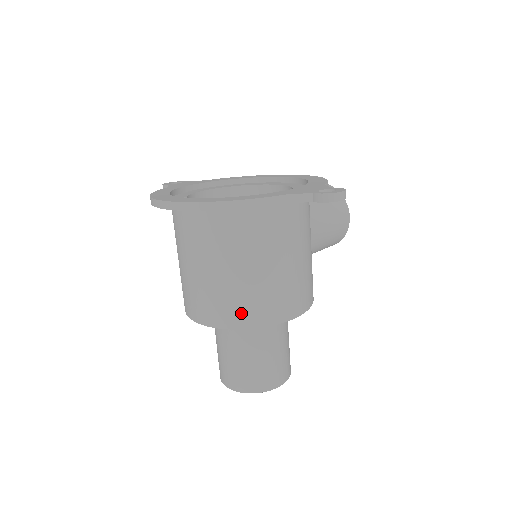
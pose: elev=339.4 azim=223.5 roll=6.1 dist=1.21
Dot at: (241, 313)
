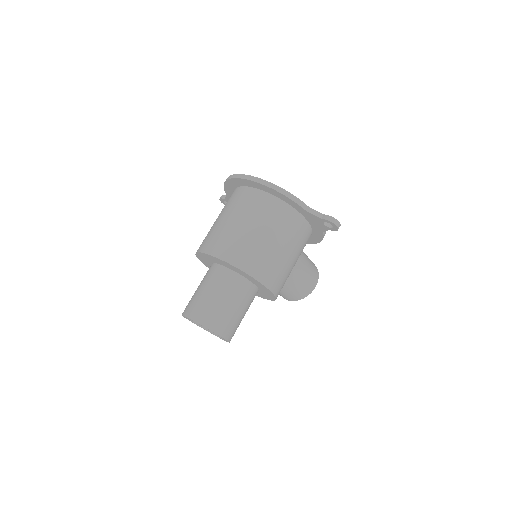
Dot at: (242, 257)
